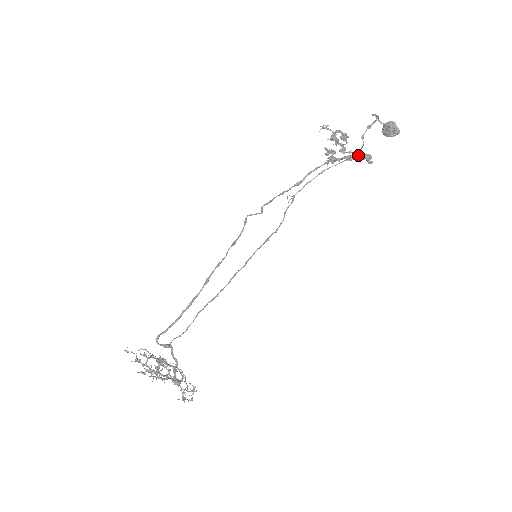
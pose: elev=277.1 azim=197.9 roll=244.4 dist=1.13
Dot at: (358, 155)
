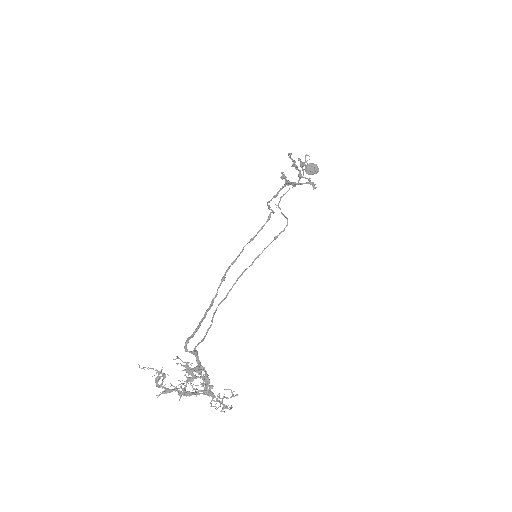
Dot at: (309, 181)
